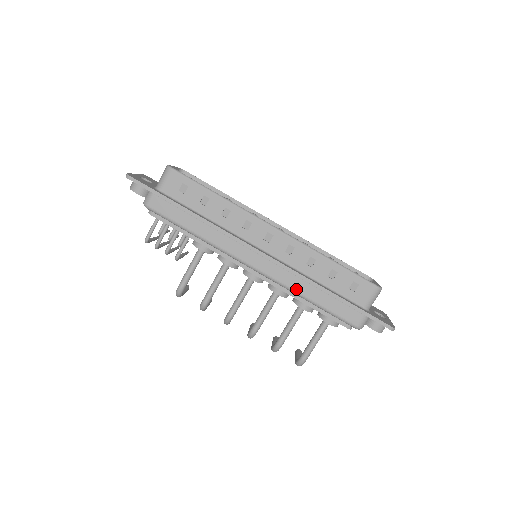
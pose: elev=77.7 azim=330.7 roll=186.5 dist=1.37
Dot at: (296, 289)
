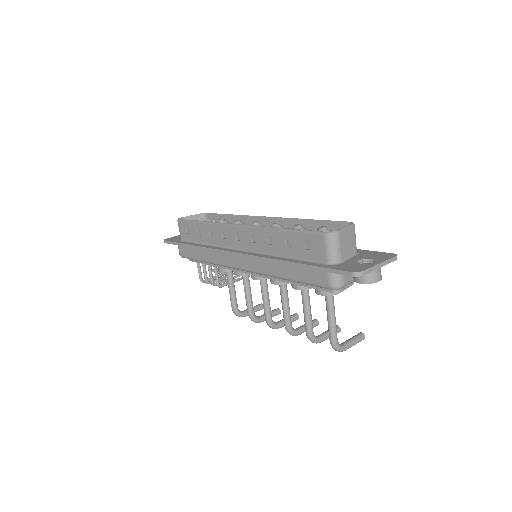
Dot at: (271, 273)
